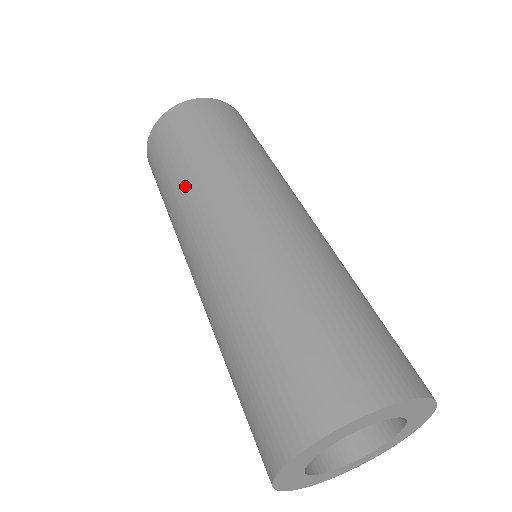
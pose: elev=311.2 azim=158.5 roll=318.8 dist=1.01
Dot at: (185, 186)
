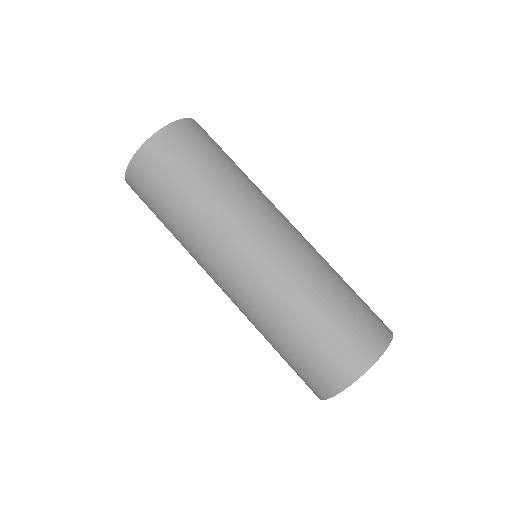
Dot at: (188, 236)
